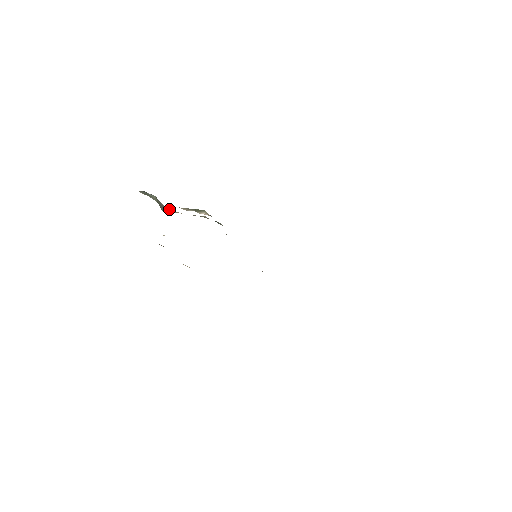
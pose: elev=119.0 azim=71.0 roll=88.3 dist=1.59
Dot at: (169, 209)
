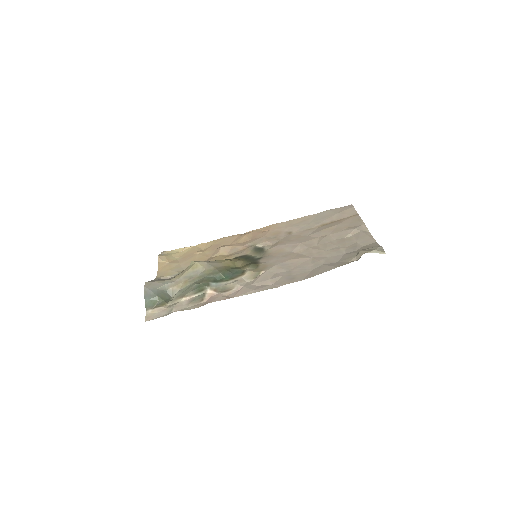
Dot at: (170, 287)
